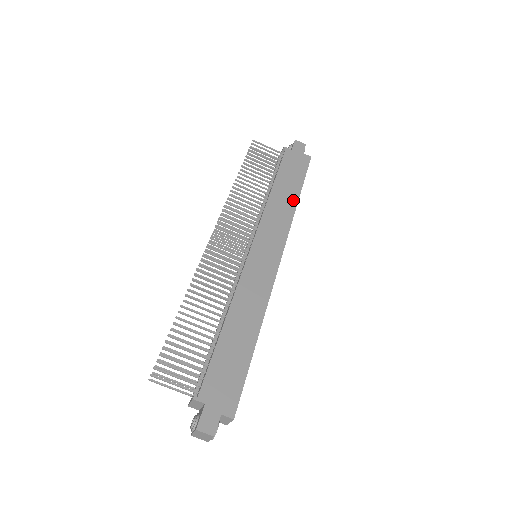
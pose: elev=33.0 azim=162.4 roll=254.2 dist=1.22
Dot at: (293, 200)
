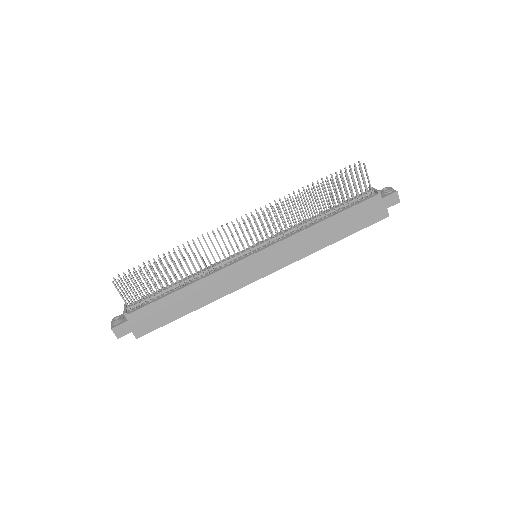
Dot at: (328, 241)
